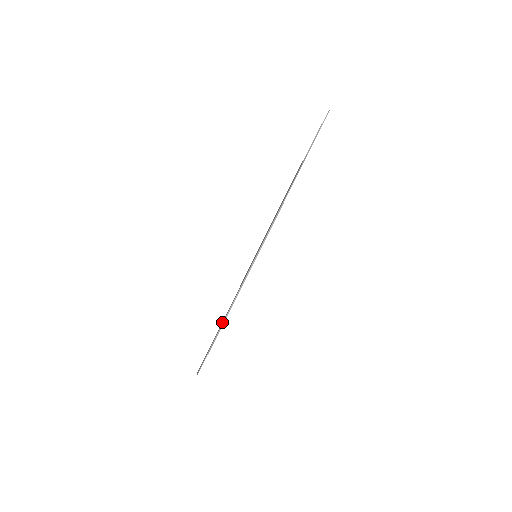
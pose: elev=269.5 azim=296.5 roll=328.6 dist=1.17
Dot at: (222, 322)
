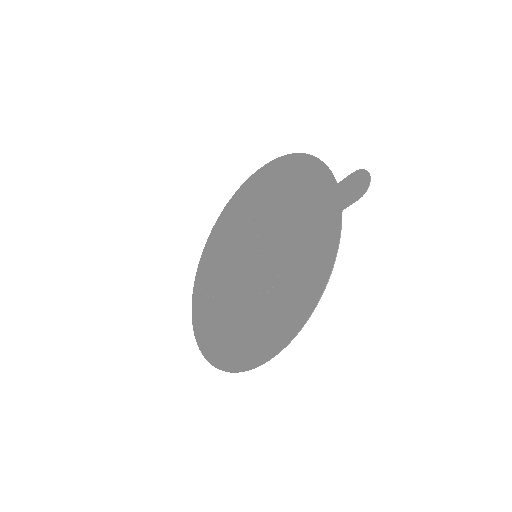
Dot at: (235, 325)
